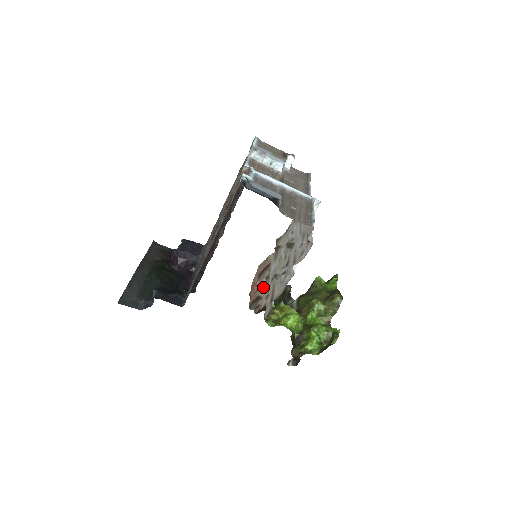
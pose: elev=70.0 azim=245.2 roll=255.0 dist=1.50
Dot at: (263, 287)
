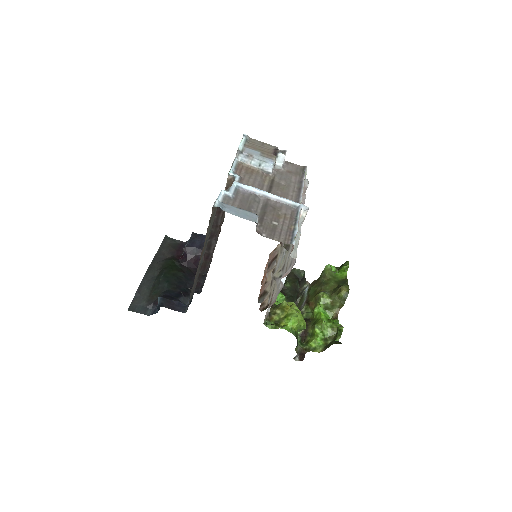
Dot at: (270, 281)
